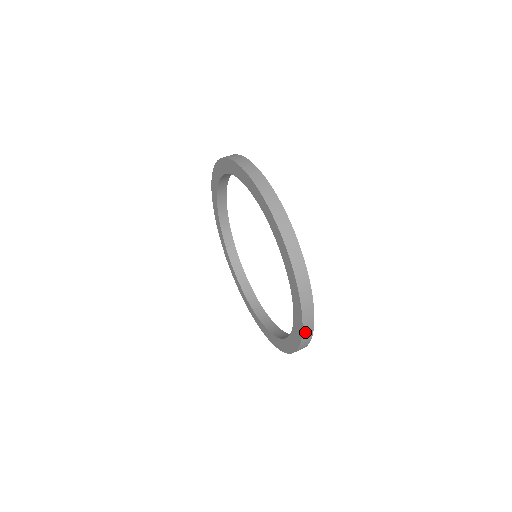
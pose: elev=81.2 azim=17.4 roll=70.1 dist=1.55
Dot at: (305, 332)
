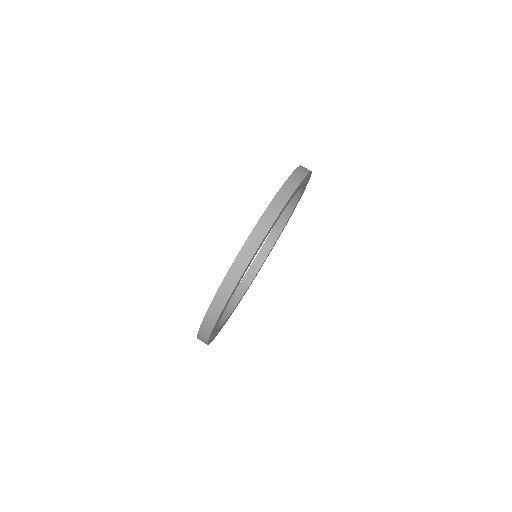
Dot at: (201, 335)
